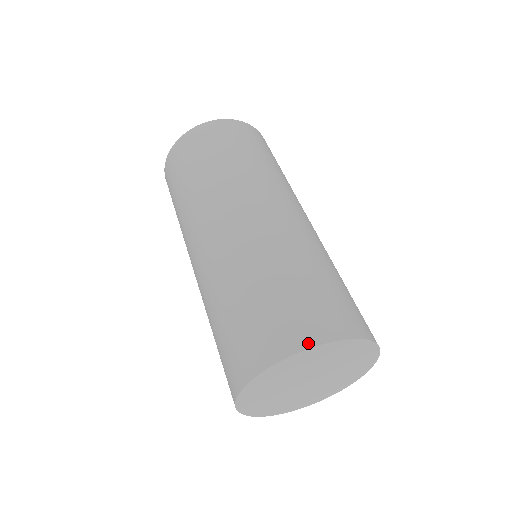
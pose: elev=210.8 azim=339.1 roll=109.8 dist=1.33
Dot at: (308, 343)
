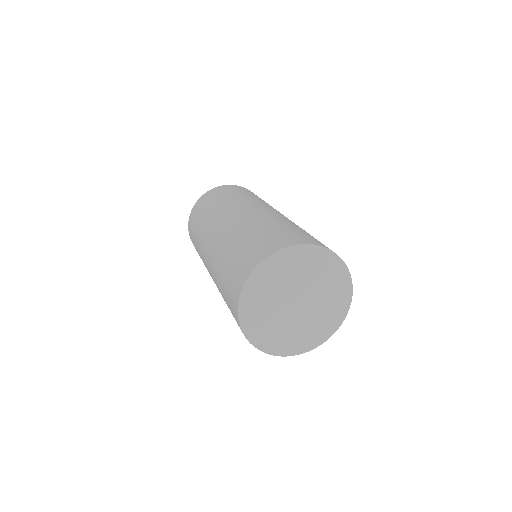
Dot at: (249, 272)
